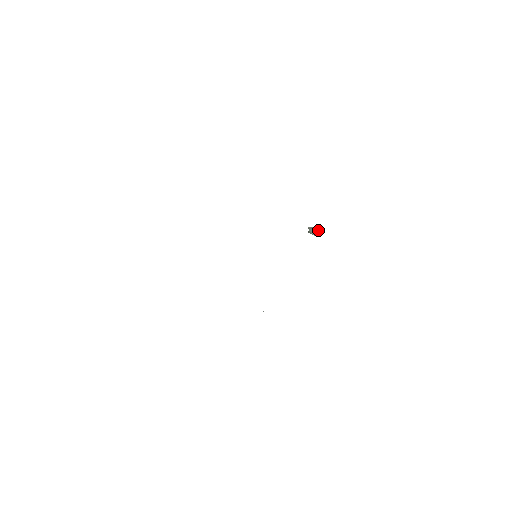
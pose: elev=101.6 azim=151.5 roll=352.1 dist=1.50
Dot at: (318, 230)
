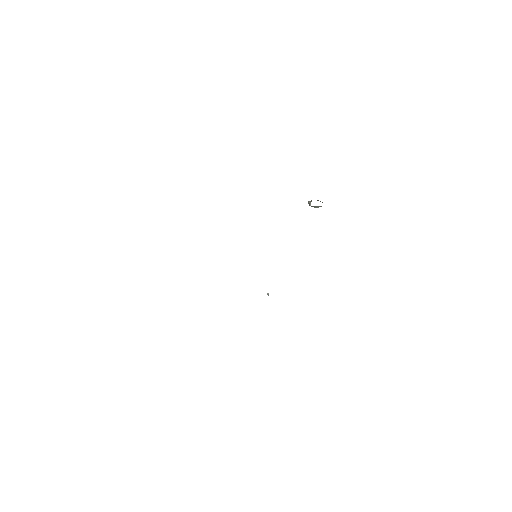
Dot at: occluded
